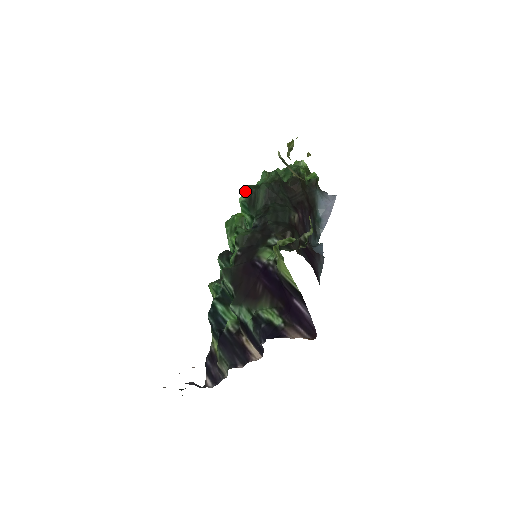
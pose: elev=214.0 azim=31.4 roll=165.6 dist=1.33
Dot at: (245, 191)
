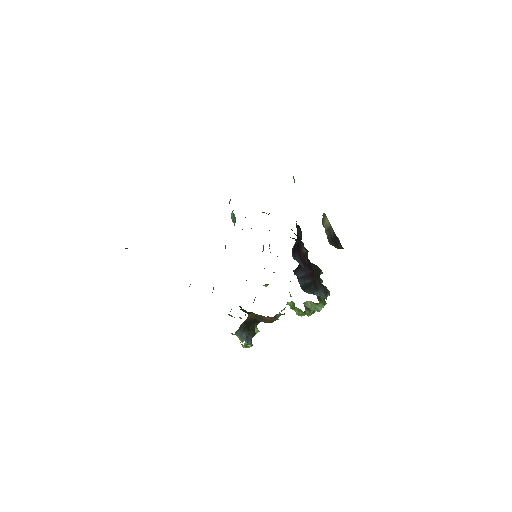
Dot at: occluded
